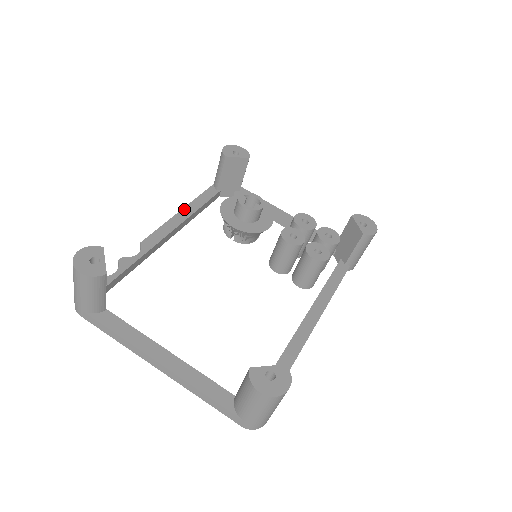
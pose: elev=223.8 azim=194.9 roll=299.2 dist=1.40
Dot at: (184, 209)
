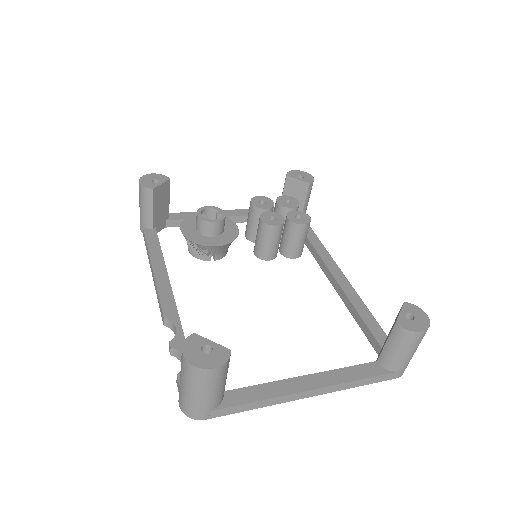
Dot at: (153, 263)
